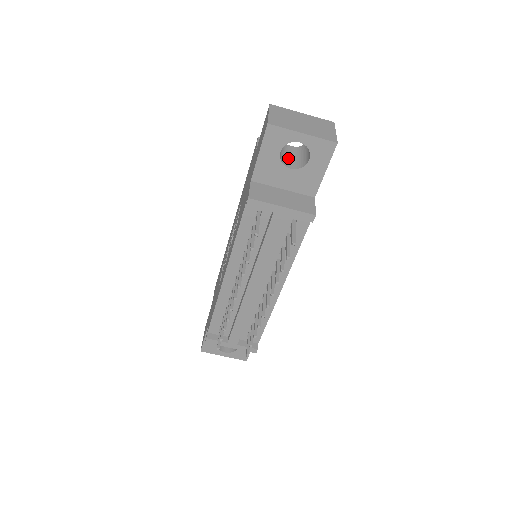
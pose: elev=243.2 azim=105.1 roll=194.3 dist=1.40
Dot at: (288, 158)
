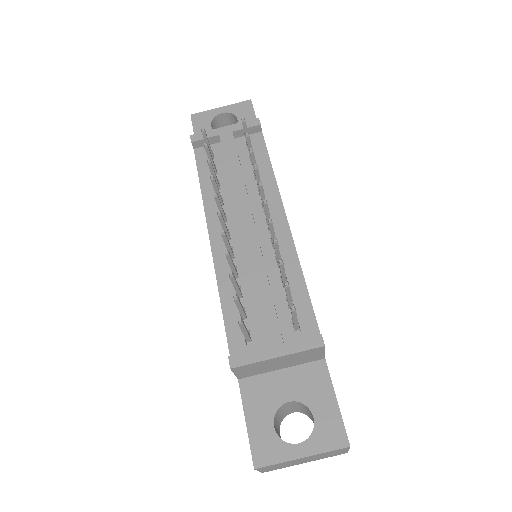
Dot at: occluded
